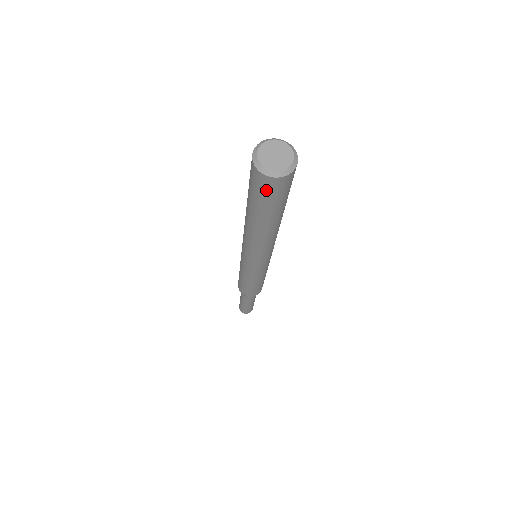
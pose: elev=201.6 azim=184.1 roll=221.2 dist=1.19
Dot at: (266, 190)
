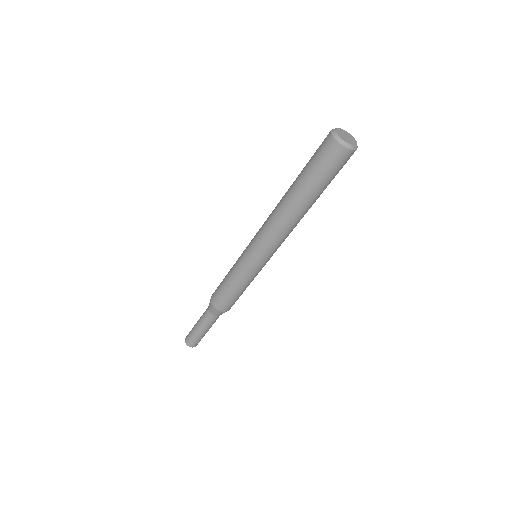
Dot at: (341, 164)
